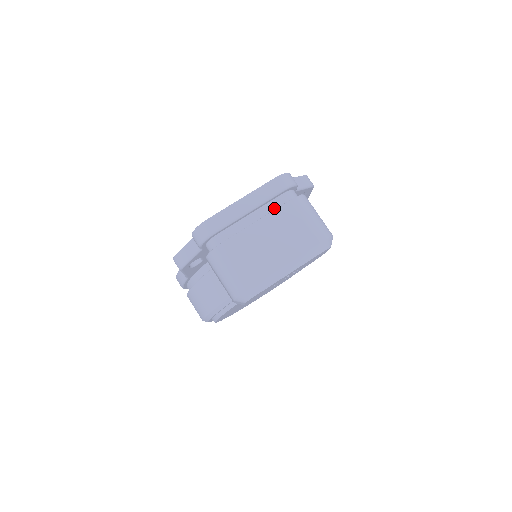
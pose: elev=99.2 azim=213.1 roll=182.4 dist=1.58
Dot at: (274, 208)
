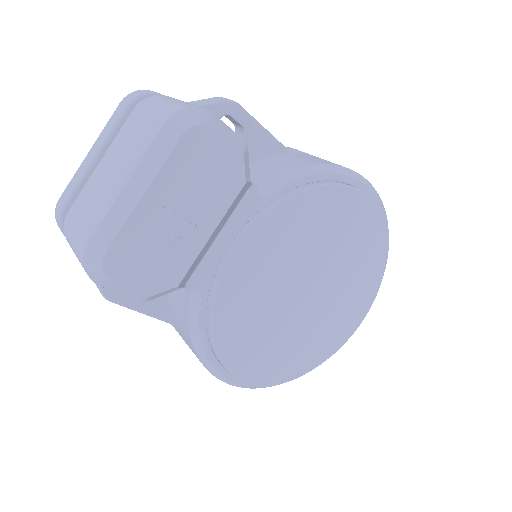
Dot at: occluded
